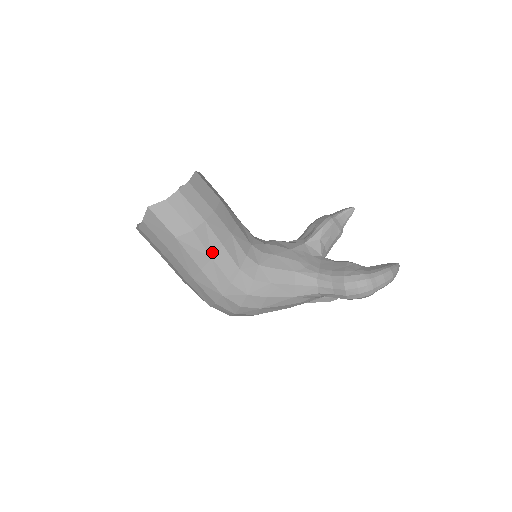
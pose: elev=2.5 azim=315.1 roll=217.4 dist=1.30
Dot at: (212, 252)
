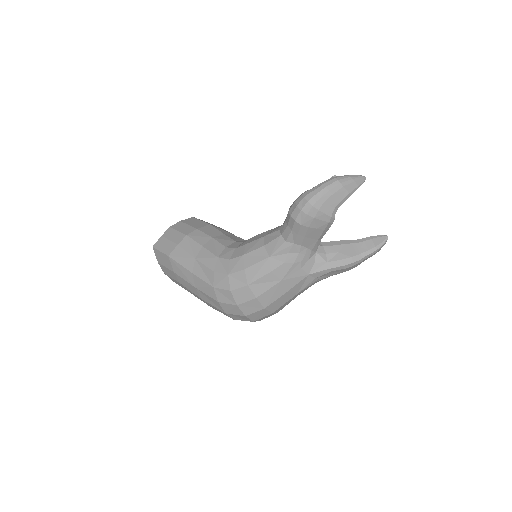
Dot at: (195, 254)
